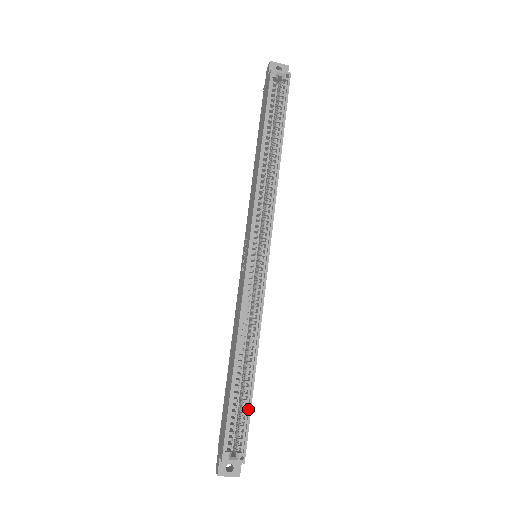
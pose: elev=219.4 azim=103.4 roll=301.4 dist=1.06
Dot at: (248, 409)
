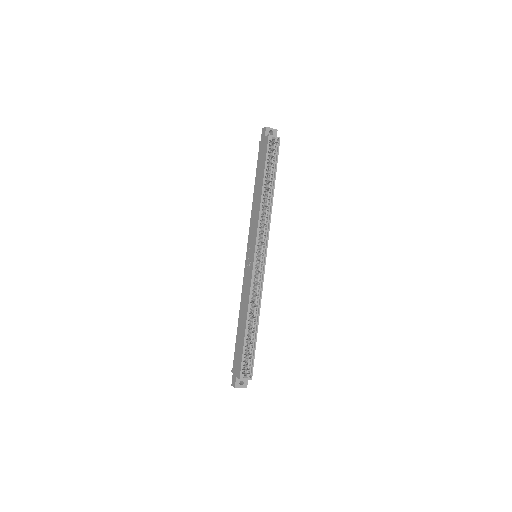
Dot at: (254, 349)
